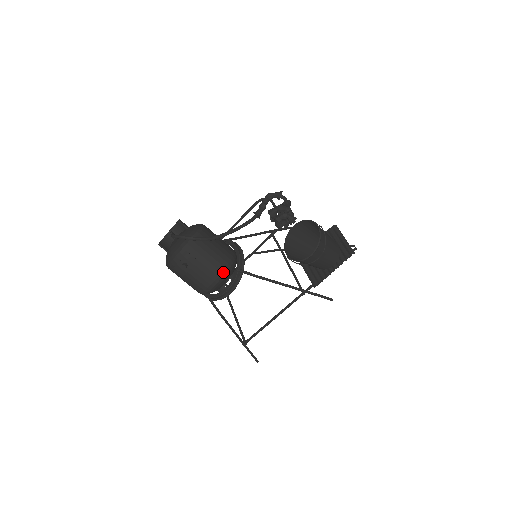
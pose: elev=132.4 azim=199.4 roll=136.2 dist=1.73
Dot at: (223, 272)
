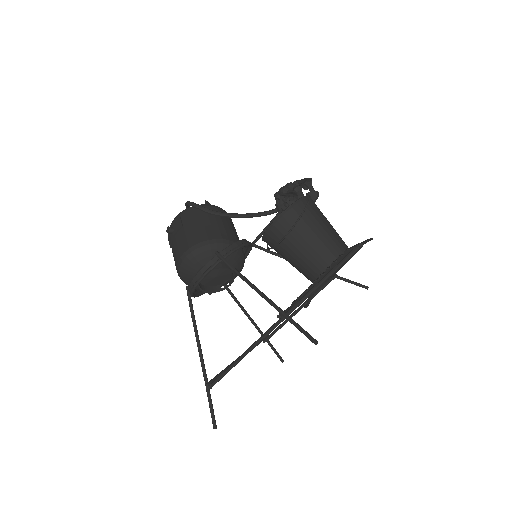
Dot at: (197, 245)
